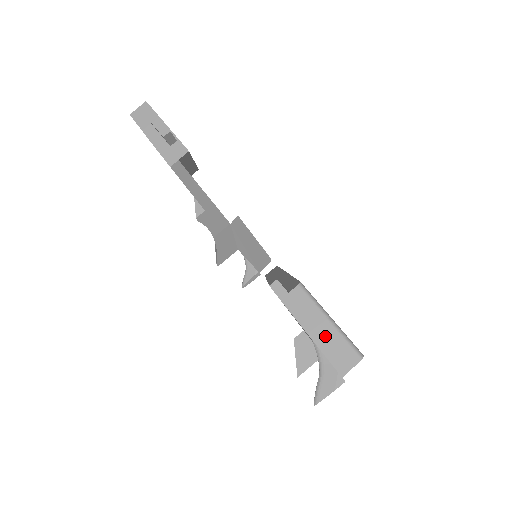
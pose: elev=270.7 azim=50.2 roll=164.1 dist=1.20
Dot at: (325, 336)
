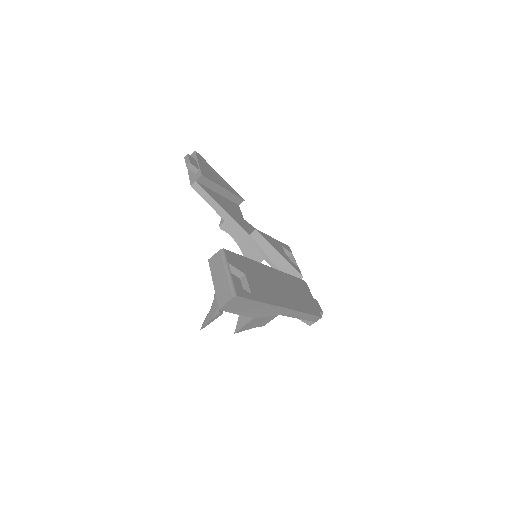
Dot at: (220, 282)
